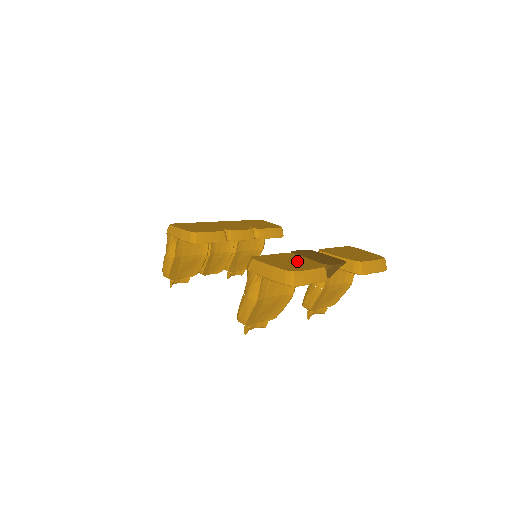
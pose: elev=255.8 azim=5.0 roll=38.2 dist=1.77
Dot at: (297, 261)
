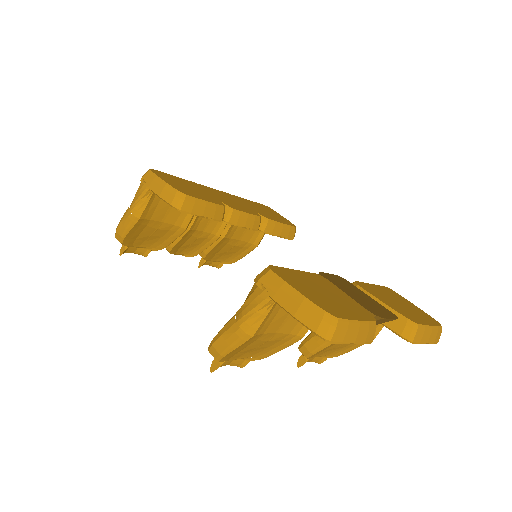
Dot at: (335, 296)
